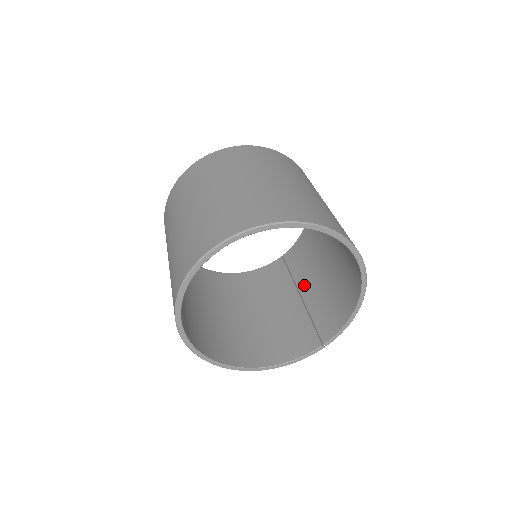
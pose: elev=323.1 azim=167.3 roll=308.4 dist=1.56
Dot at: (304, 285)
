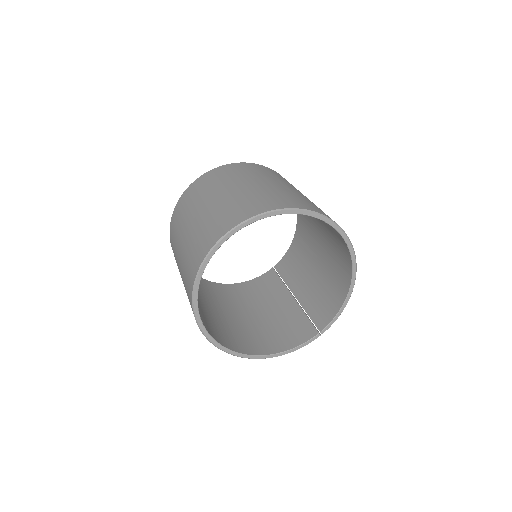
Dot at: (296, 287)
